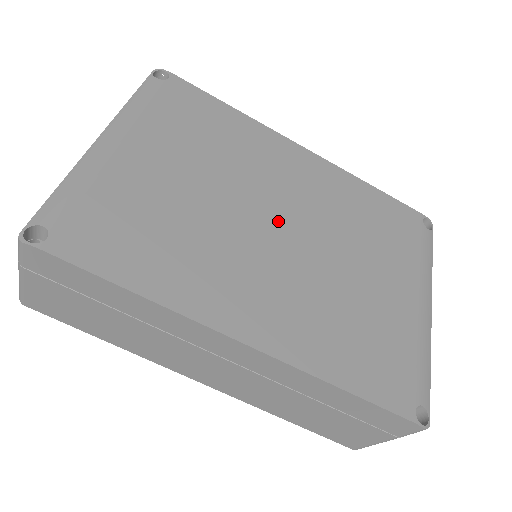
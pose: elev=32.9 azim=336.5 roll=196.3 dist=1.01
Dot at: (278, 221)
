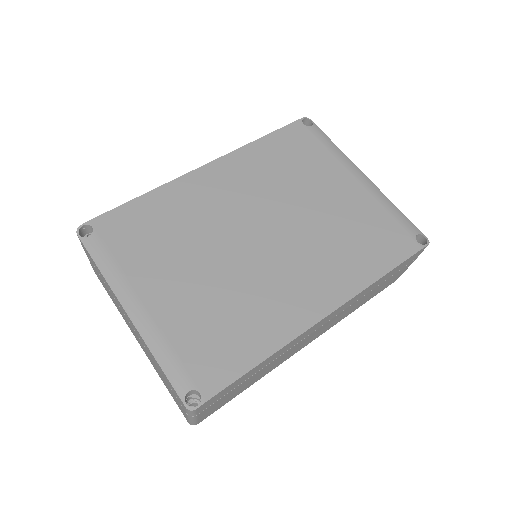
Dot at: (256, 232)
